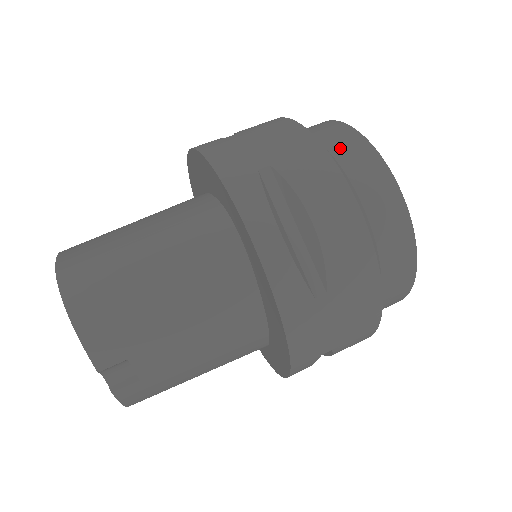
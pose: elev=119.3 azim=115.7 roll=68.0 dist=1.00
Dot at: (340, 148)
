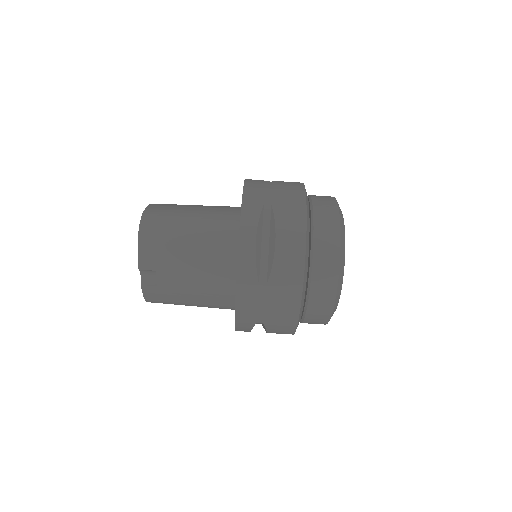
Dot at: (321, 214)
